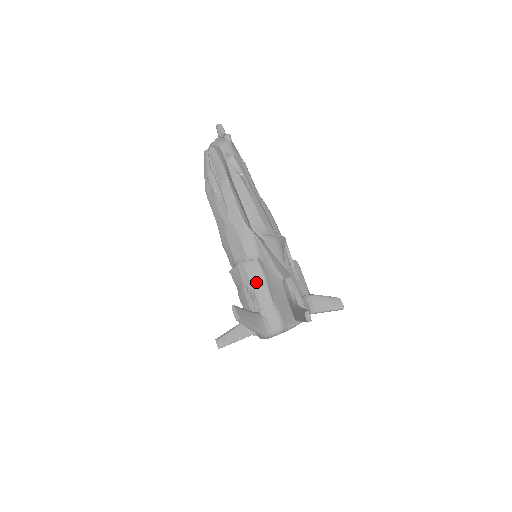
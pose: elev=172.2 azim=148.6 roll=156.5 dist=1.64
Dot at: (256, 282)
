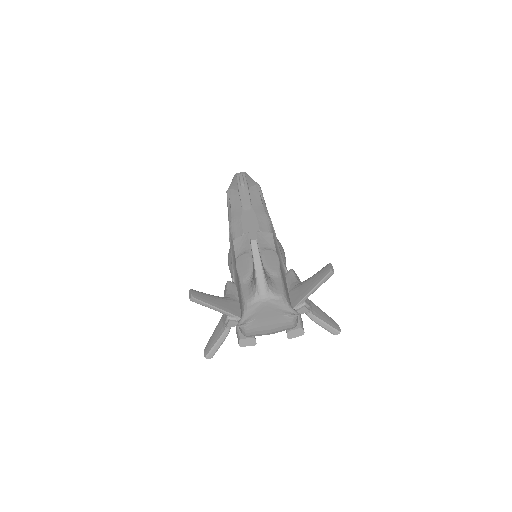
Dot at: (266, 248)
